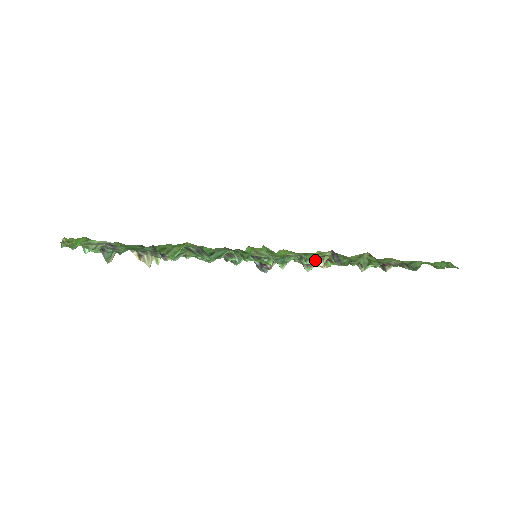
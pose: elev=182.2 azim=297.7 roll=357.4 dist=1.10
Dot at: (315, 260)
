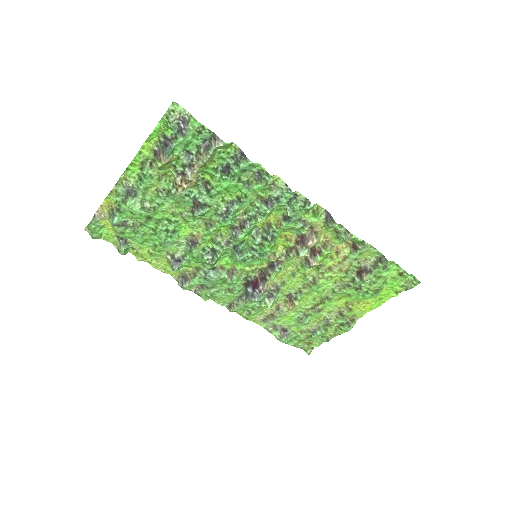
Dot at: (310, 237)
